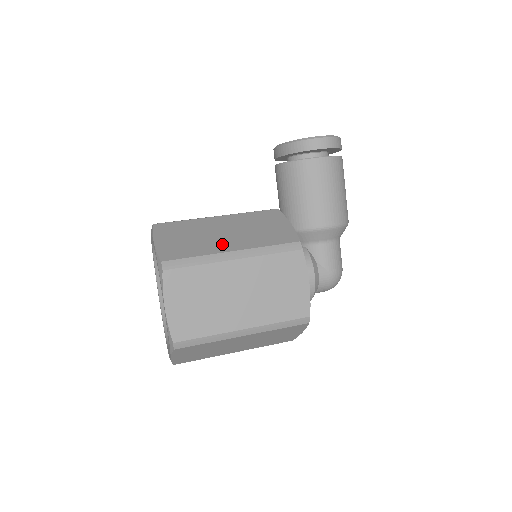
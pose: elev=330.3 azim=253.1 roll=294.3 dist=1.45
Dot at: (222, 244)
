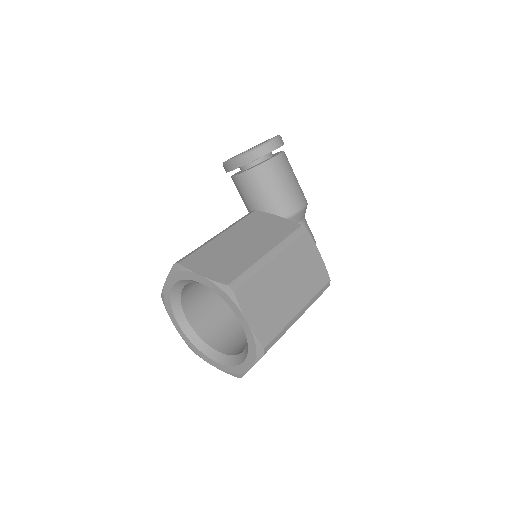
Dot at: (253, 252)
